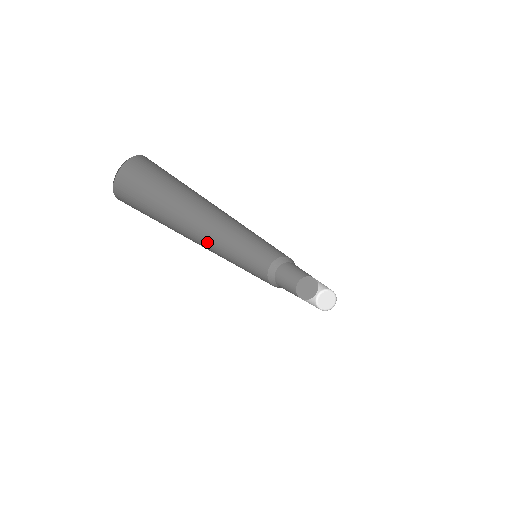
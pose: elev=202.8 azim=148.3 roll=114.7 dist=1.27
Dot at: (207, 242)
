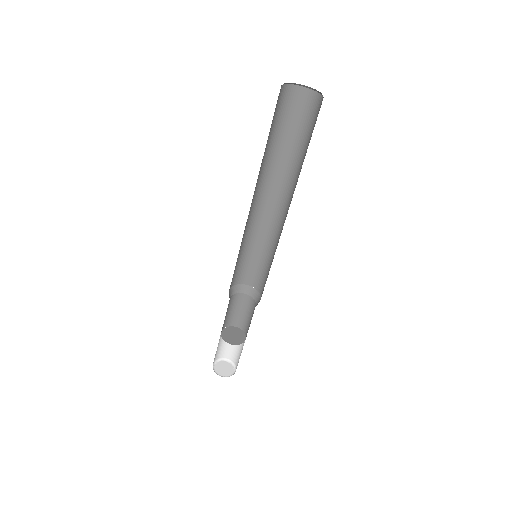
Dot at: (258, 199)
